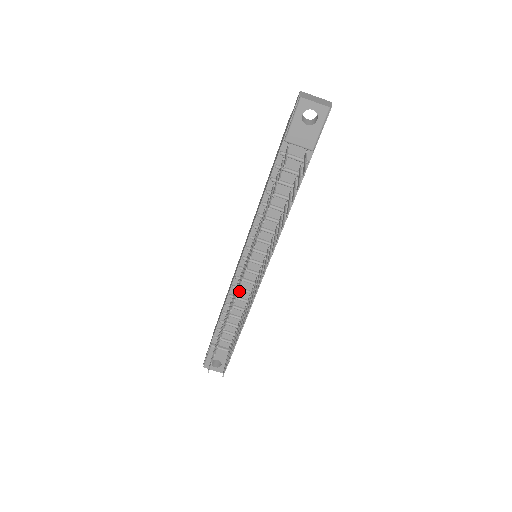
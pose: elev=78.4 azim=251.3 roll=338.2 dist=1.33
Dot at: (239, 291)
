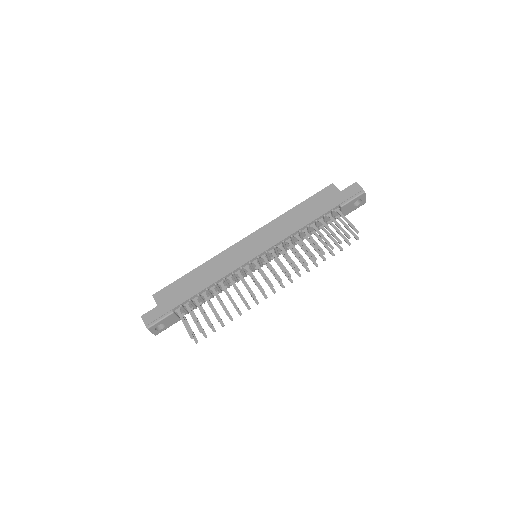
Dot at: (231, 277)
